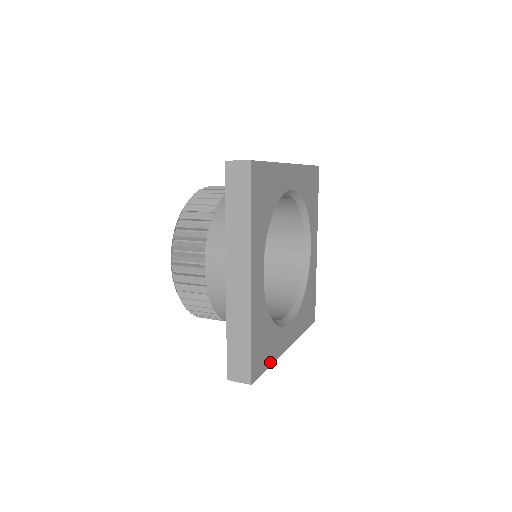
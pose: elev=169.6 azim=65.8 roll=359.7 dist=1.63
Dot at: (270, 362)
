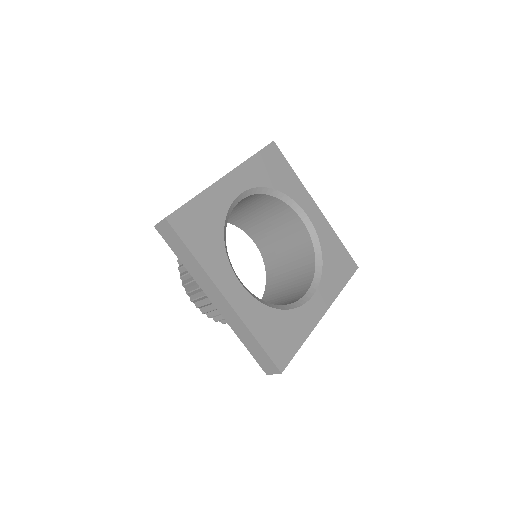
Dot at: (301, 342)
